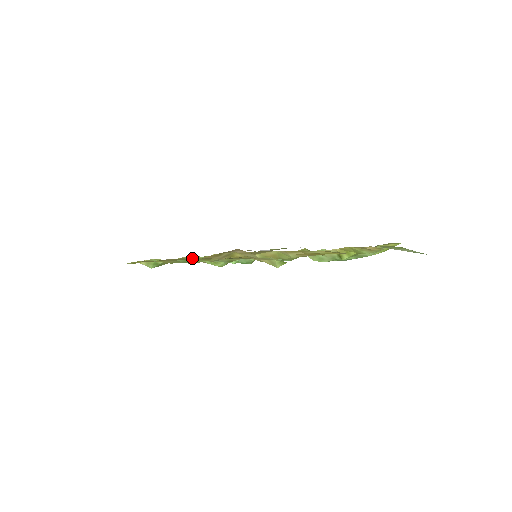
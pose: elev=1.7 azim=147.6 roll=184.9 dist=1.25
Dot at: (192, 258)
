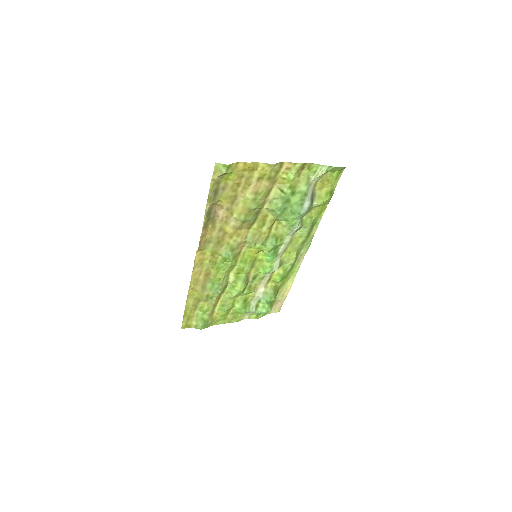
Dot at: (206, 256)
